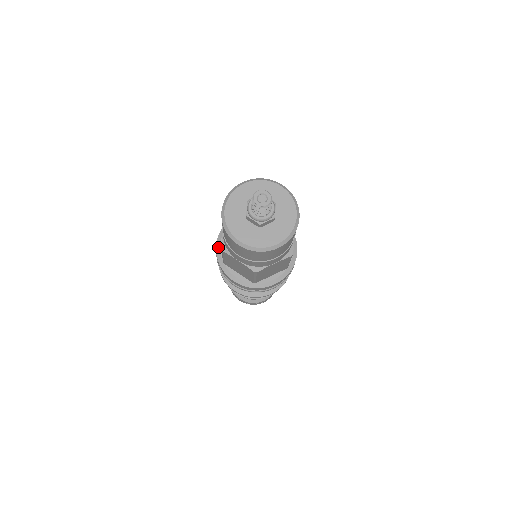
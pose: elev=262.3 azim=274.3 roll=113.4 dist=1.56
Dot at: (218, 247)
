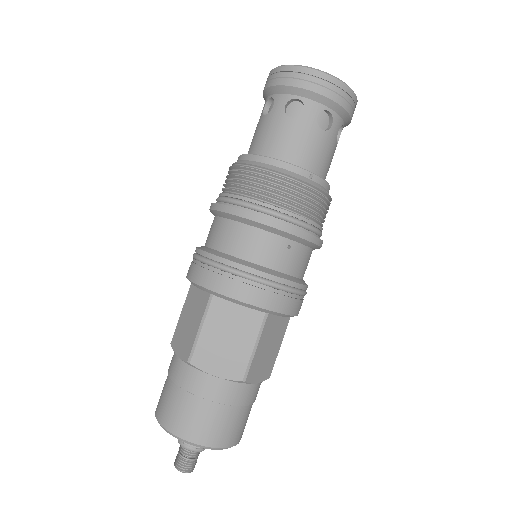
Dot at: (191, 283)
